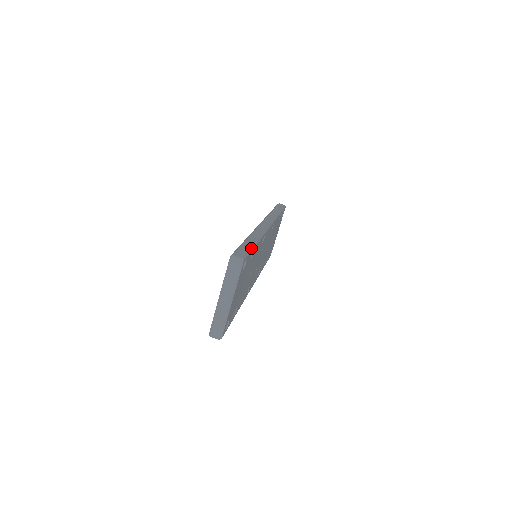
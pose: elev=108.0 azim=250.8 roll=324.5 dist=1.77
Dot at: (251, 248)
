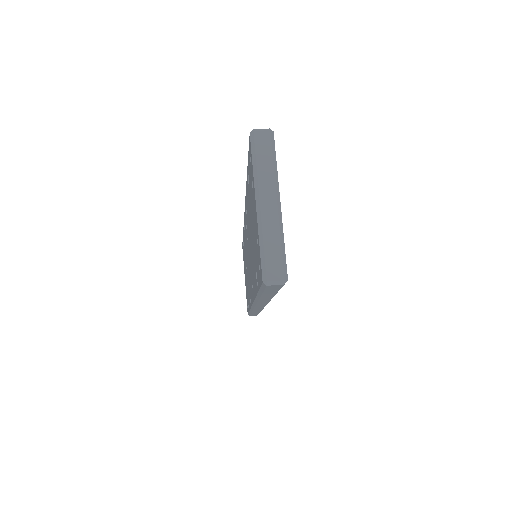
Dot at: occluded
